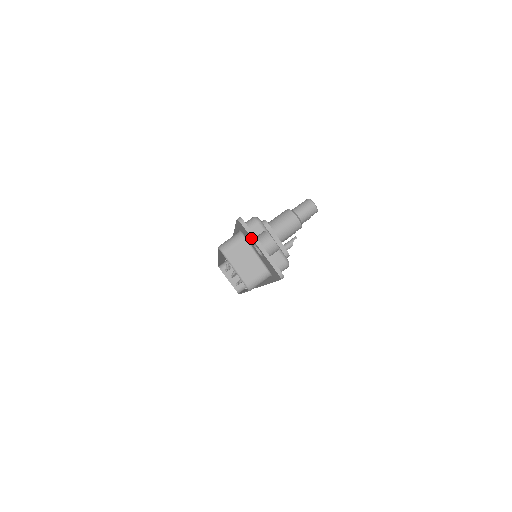
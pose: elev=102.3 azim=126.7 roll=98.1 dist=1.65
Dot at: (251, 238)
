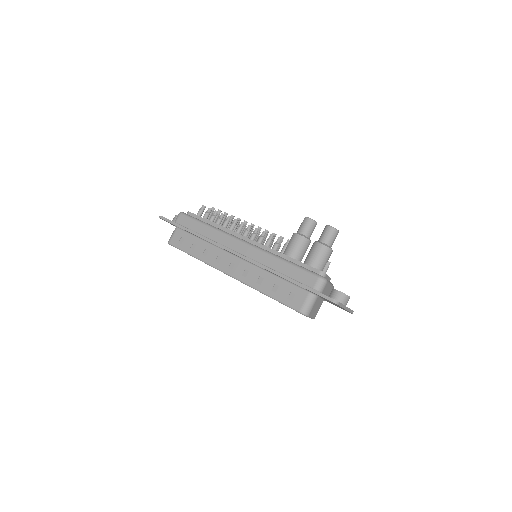
Dot at: (341, 307)
